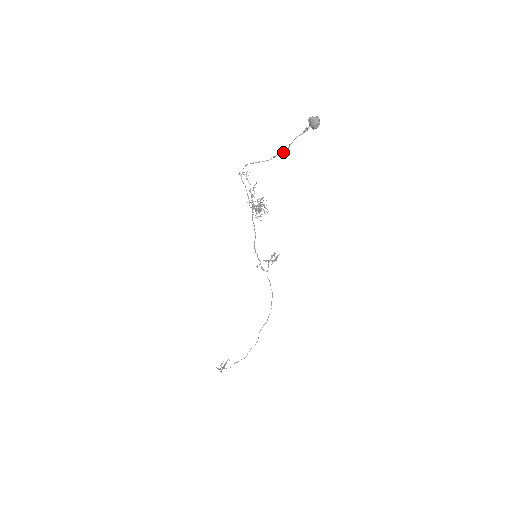
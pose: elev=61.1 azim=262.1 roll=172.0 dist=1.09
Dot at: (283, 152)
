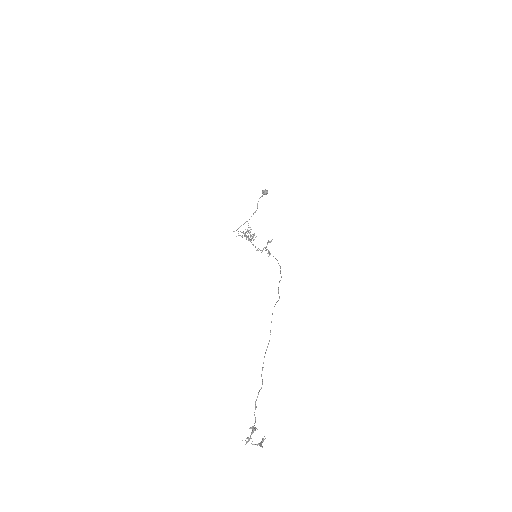
Dot at: occluded
